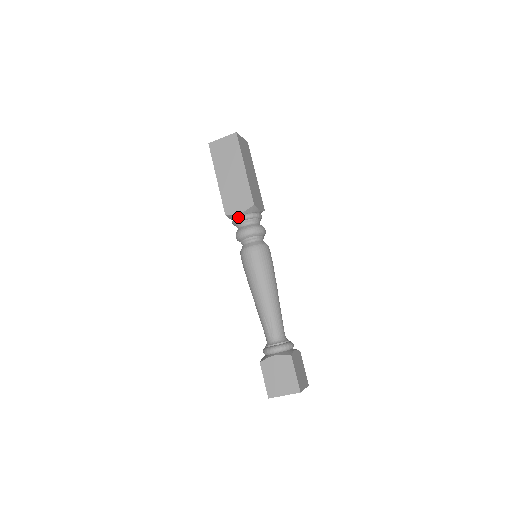
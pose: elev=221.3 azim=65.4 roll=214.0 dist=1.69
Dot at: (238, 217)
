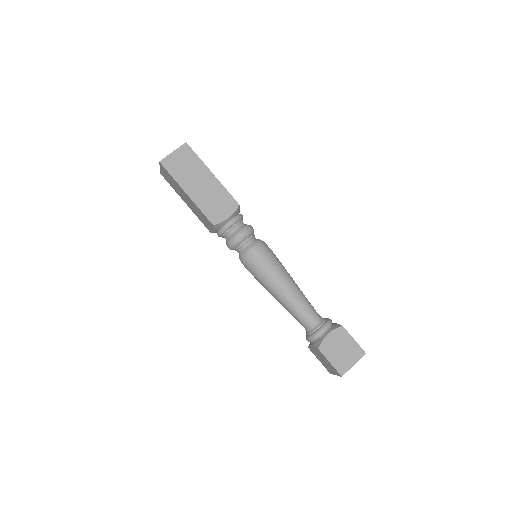
Dot at: occluded
